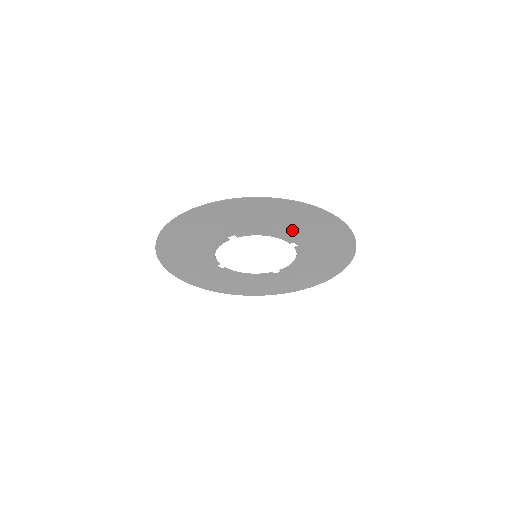
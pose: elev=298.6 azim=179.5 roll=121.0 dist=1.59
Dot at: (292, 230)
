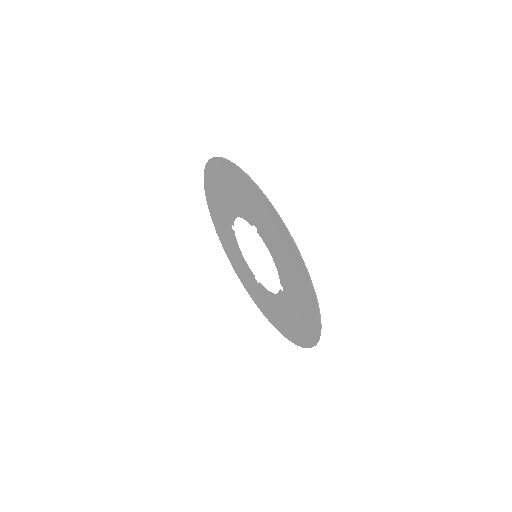
Dot at: (290, 281)
